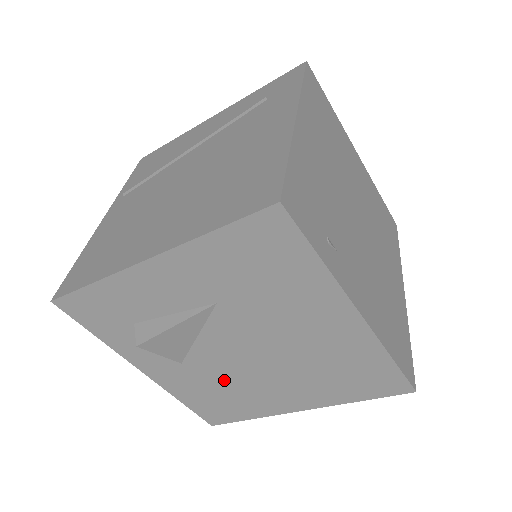
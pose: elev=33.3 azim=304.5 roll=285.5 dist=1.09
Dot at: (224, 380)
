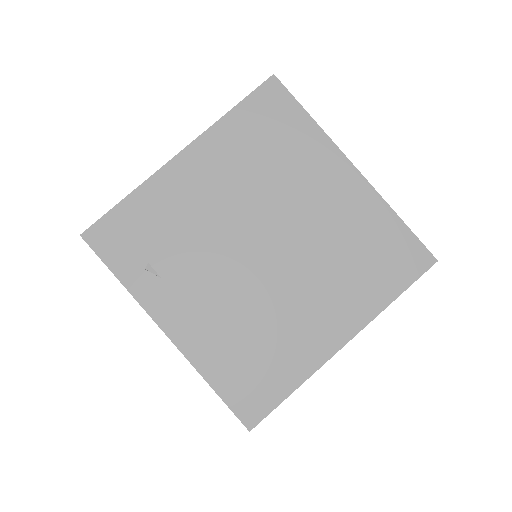
Dot at: occluded
